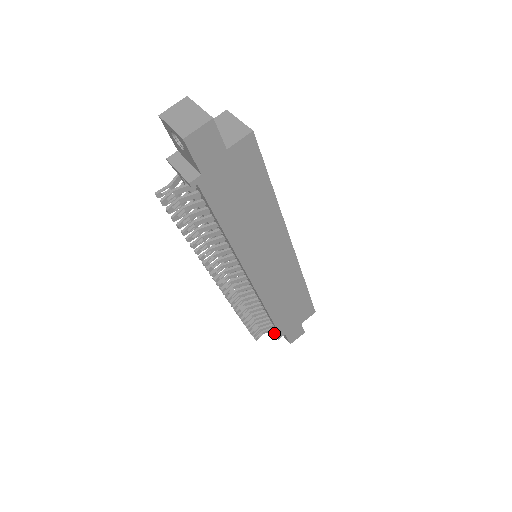
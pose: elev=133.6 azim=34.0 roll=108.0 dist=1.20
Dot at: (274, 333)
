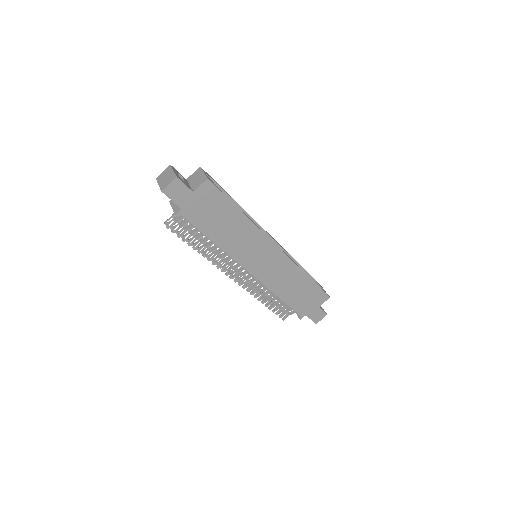
Dot at: (297, 315)
